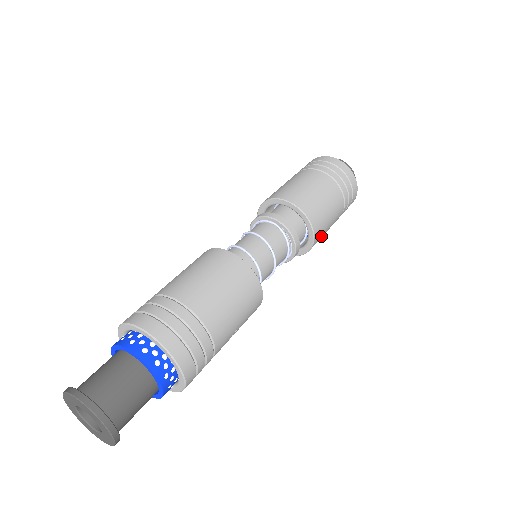
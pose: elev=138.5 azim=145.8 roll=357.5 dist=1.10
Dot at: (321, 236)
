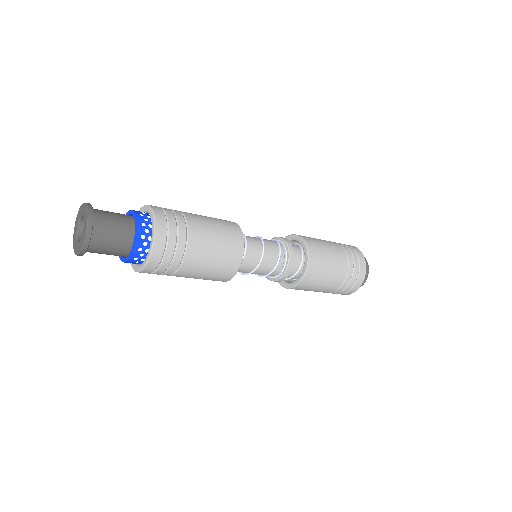
Dot at: (315, 243)
